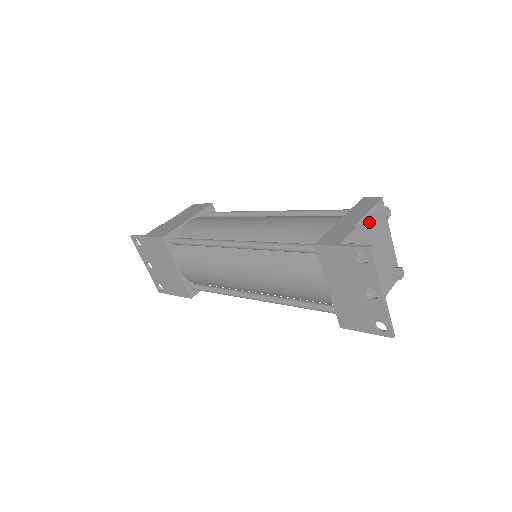
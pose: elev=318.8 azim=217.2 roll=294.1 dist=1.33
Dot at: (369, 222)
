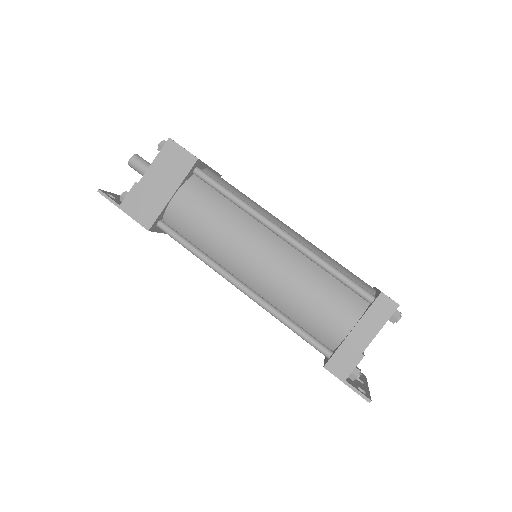
Dot at: occluded
